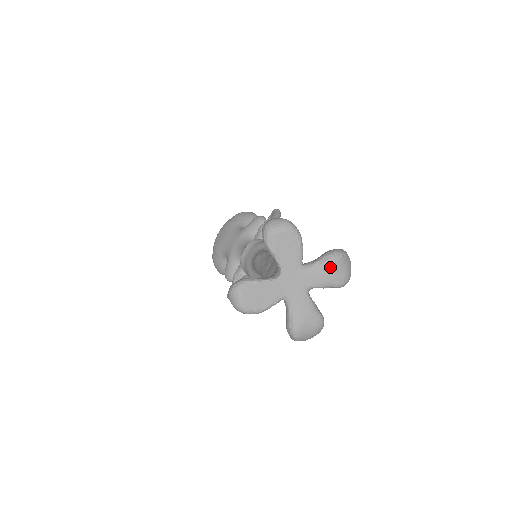
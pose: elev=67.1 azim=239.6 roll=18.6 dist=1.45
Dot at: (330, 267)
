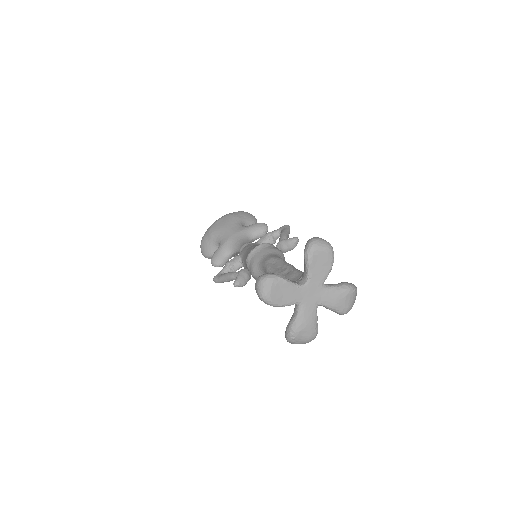
Dot at: (343, 295)
